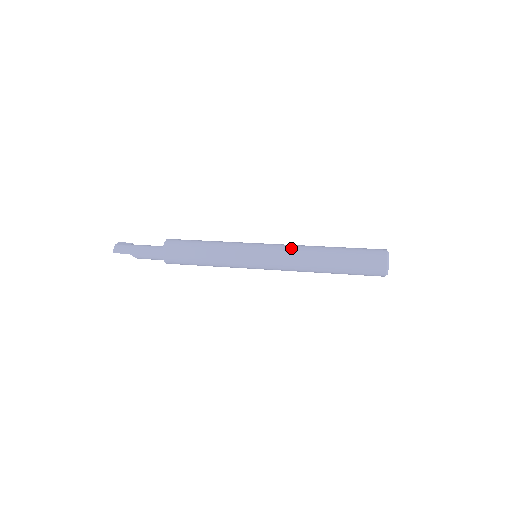
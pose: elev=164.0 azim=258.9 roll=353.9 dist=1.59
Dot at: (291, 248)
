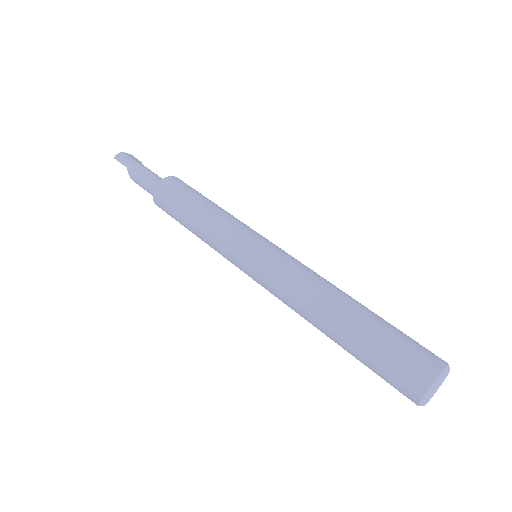
Dot at: (305, 269)
